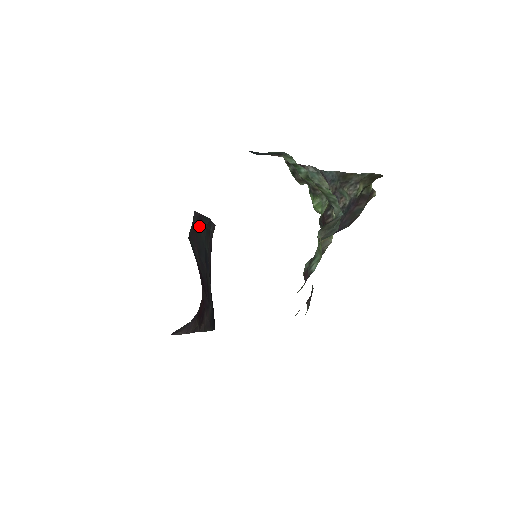
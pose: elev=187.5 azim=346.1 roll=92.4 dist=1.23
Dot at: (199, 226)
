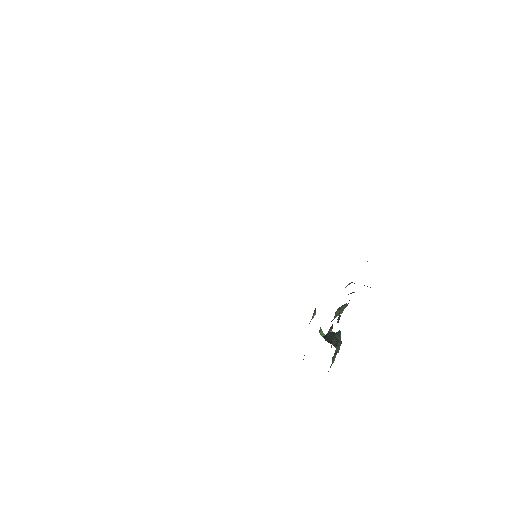
Dot at: occluded
